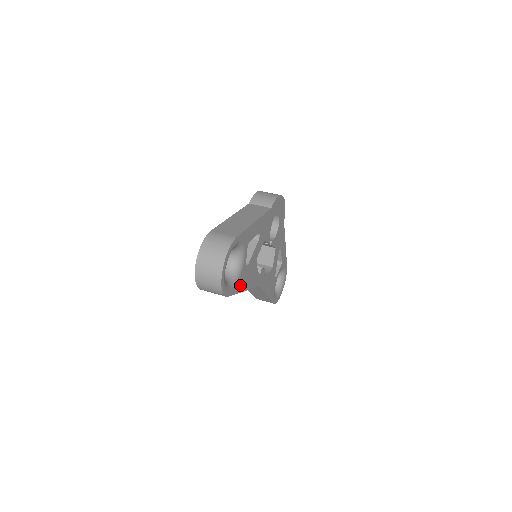
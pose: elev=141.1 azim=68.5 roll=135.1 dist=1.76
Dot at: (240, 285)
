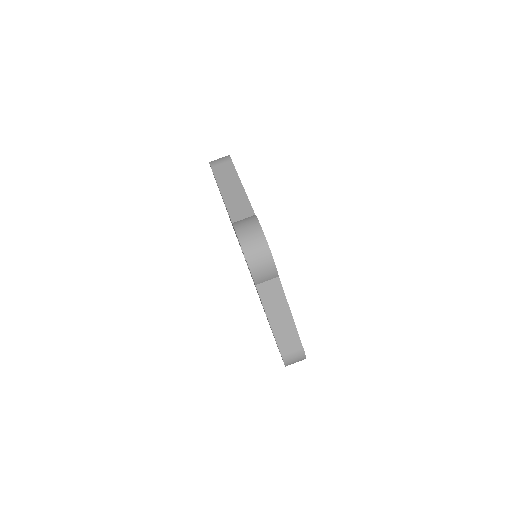
Dot at: occluded
